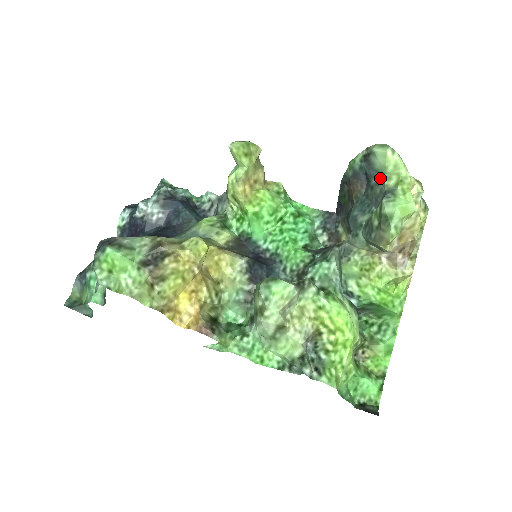
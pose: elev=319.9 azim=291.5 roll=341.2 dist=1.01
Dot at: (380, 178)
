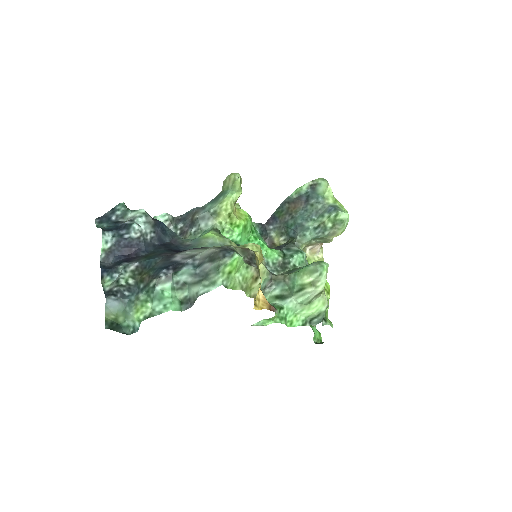
Dot at: (319, 199)
